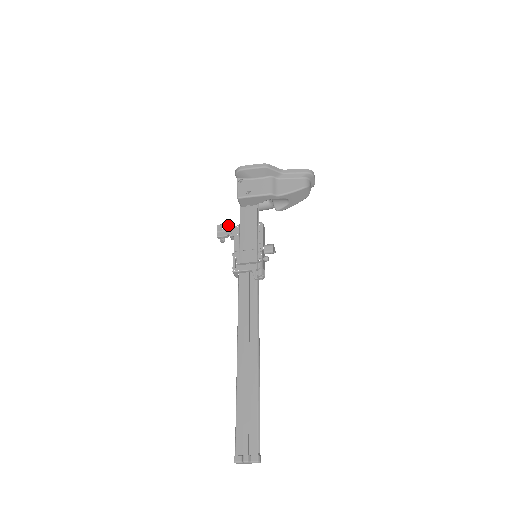
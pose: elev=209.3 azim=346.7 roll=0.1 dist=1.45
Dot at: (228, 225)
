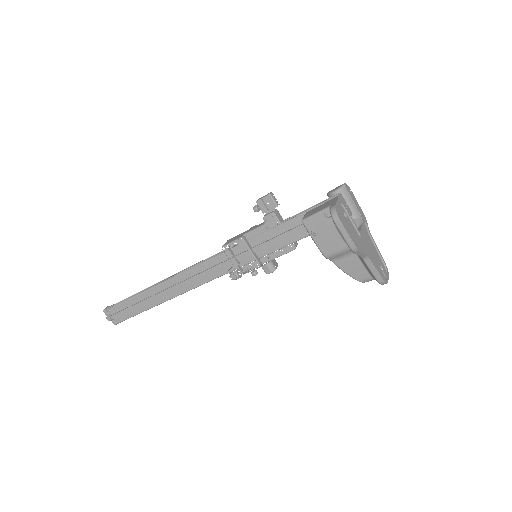
Dot at: (279, 204)
